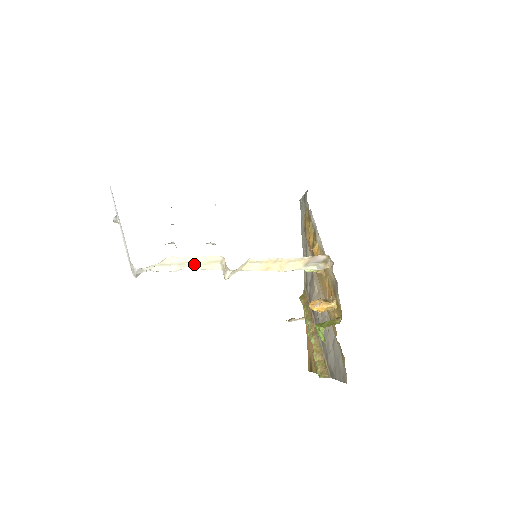
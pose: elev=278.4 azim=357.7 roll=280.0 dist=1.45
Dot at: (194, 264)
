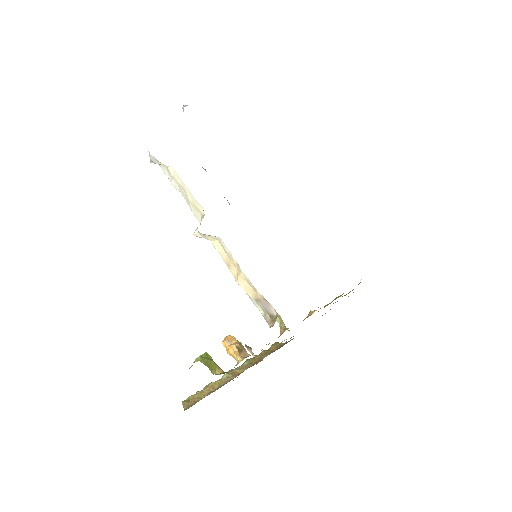
Dot at: (186, 196)
